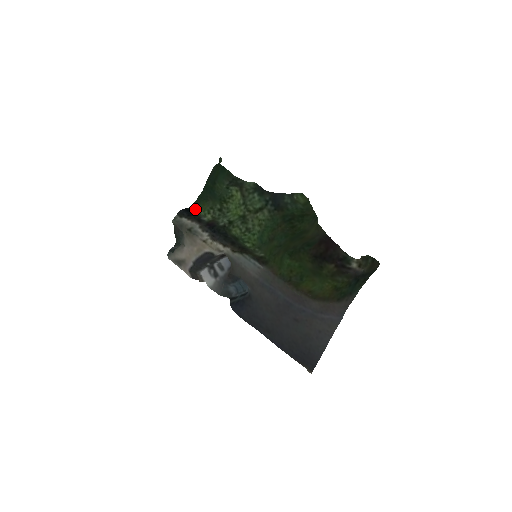
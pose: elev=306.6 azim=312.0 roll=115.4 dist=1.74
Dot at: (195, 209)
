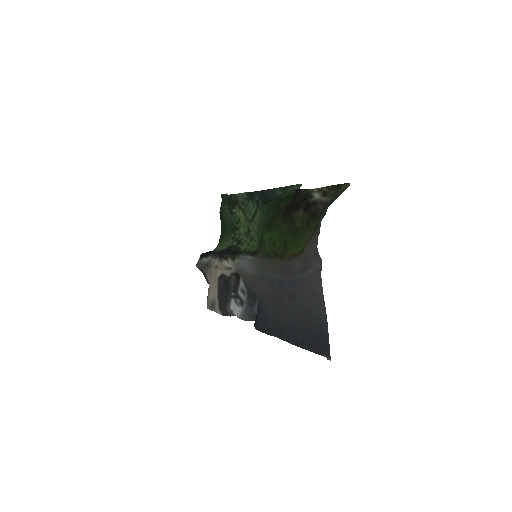
Dot at: (216, 249)
